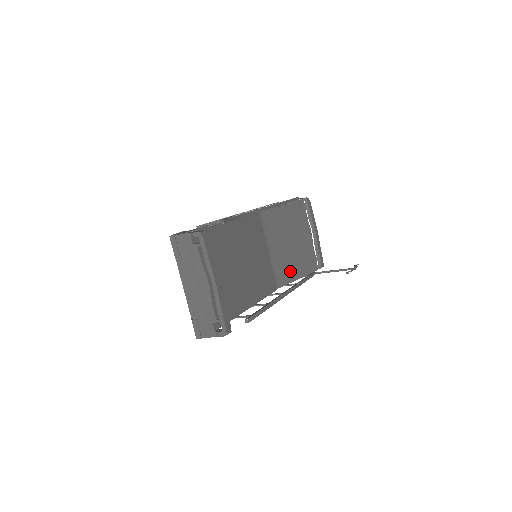
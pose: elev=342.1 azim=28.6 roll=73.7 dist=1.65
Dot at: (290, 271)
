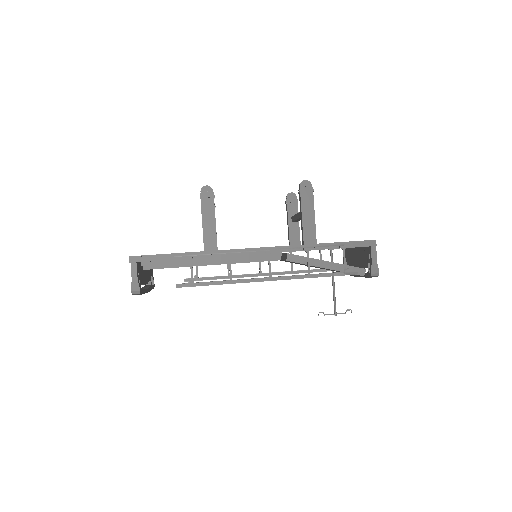
Dot at: occluded
